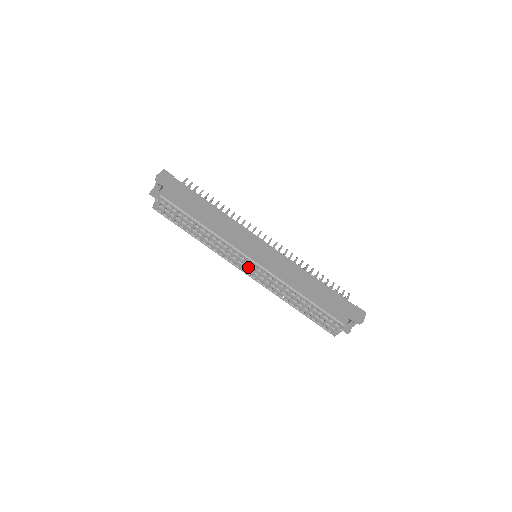
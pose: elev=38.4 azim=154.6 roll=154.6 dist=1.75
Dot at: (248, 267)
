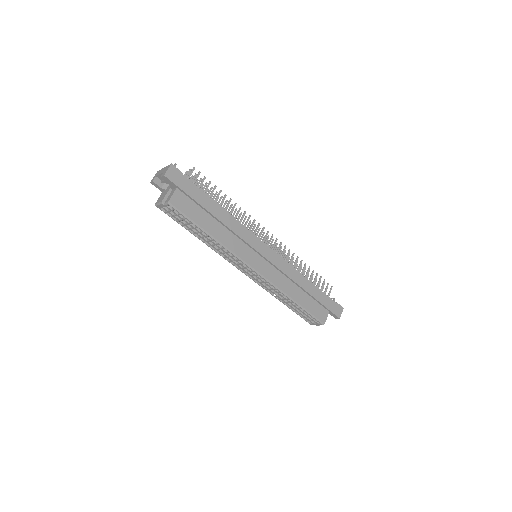
Dot at: (248, 272)
